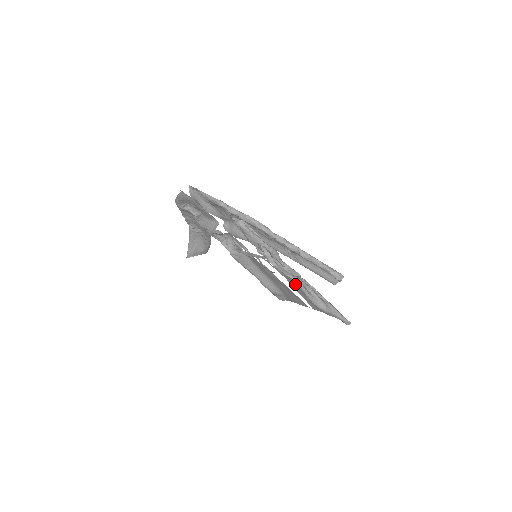
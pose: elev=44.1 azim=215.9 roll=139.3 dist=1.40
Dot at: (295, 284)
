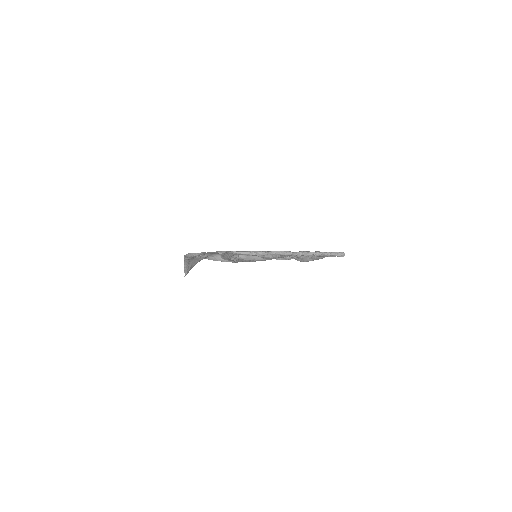
Dot at: occluded
